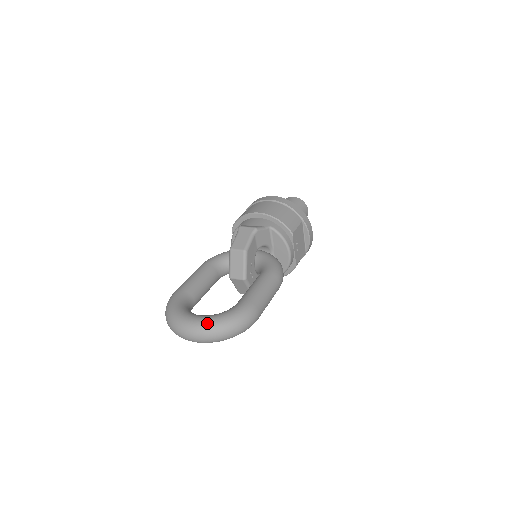
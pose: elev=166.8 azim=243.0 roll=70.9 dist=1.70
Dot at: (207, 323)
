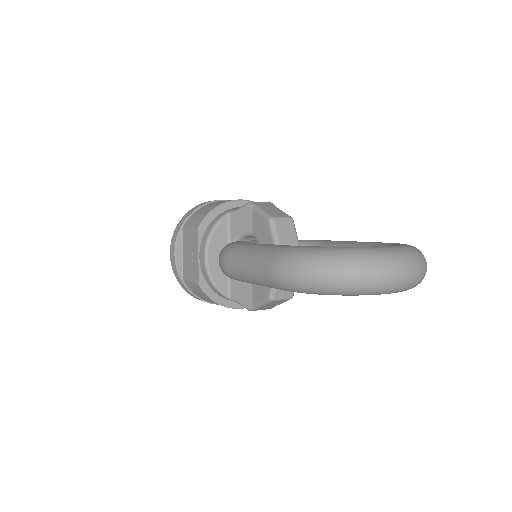
Dot at: (411, 247)
